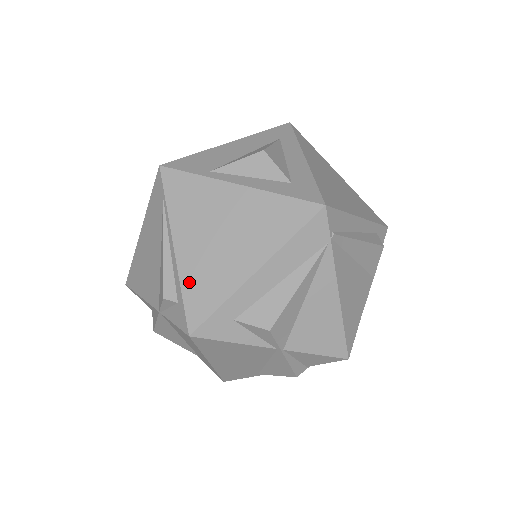
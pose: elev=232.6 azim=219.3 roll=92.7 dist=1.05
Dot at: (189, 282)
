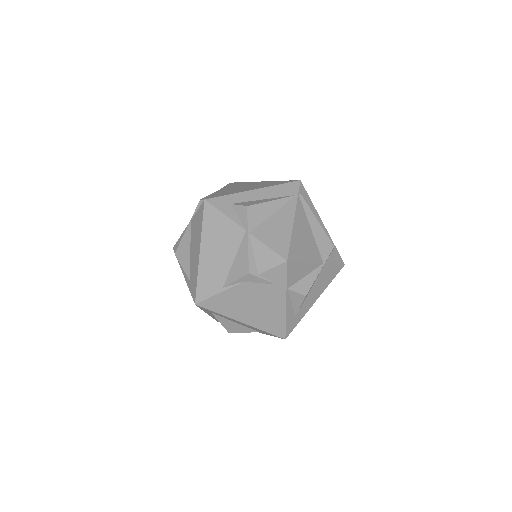
Dot at: (218, 193)
